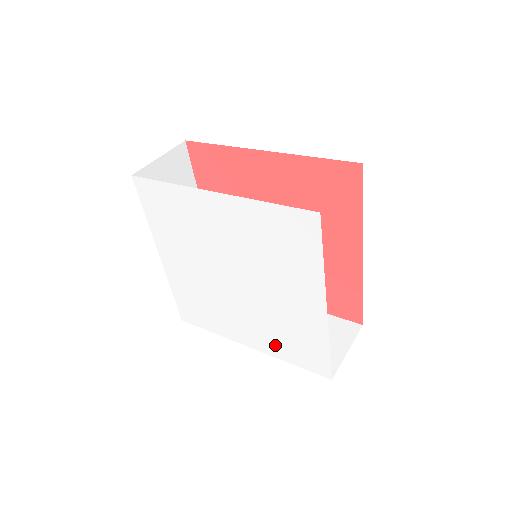
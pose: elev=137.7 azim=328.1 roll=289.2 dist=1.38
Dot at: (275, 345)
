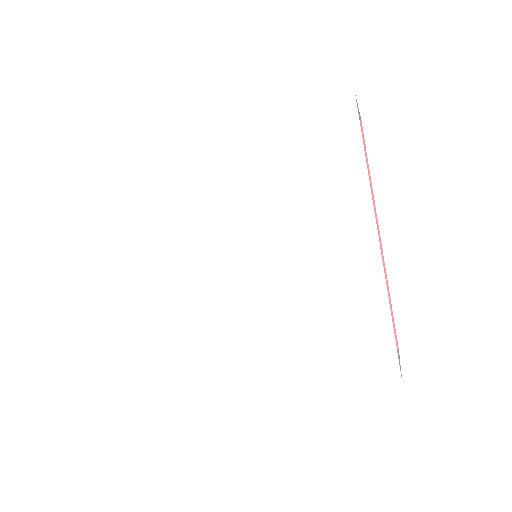
Dot at: (306, 358)
